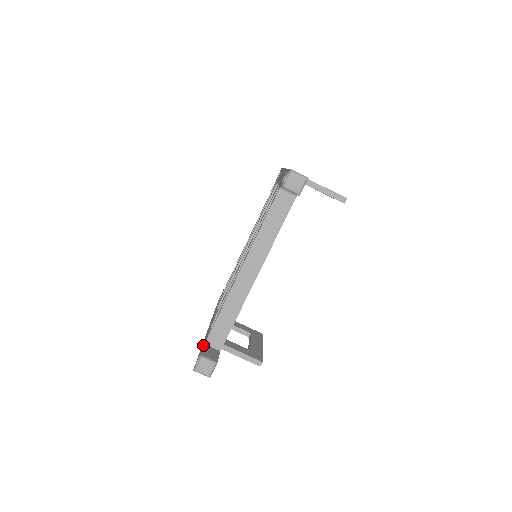
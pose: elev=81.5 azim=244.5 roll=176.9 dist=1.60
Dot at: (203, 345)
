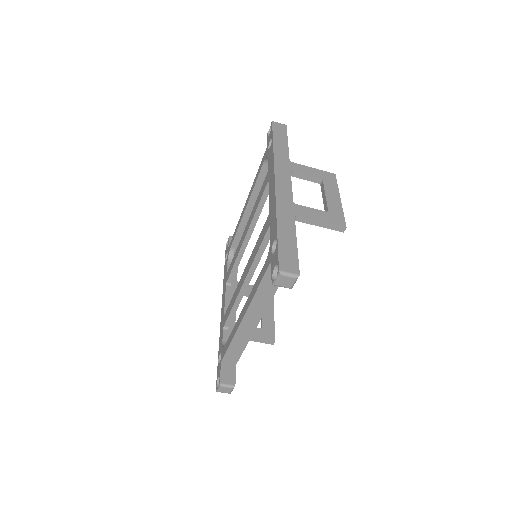
Dot at: (220, 361)
